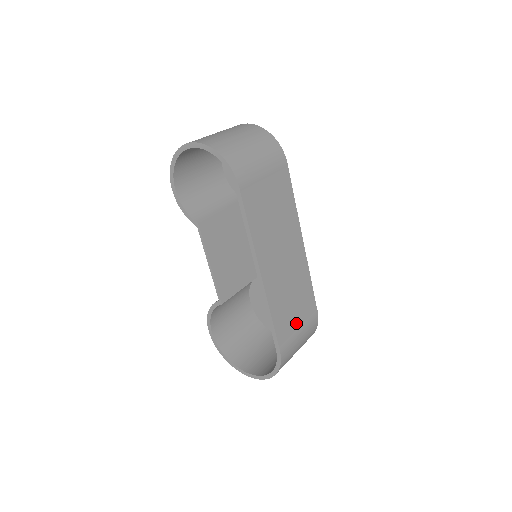
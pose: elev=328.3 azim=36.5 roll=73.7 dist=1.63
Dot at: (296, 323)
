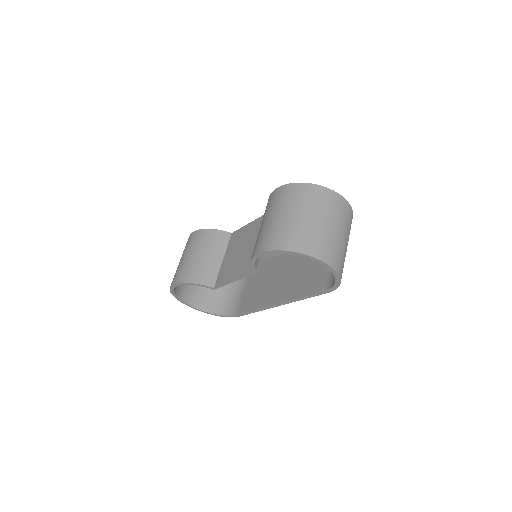
Dot at: occluded
